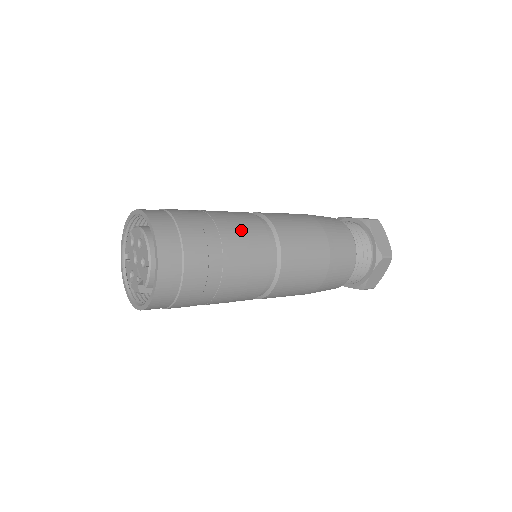
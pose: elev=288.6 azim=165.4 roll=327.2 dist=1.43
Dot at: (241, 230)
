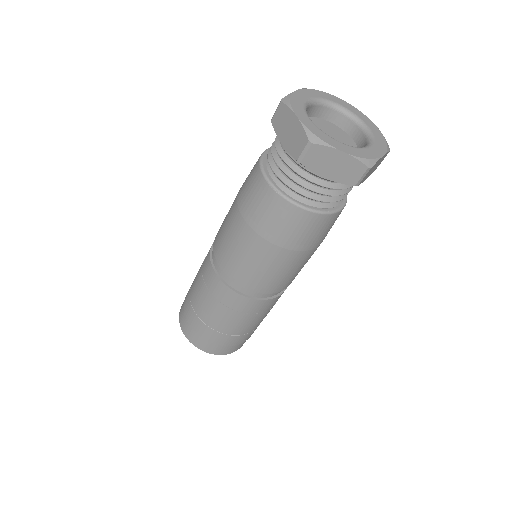
Dot at: (229, 311)
